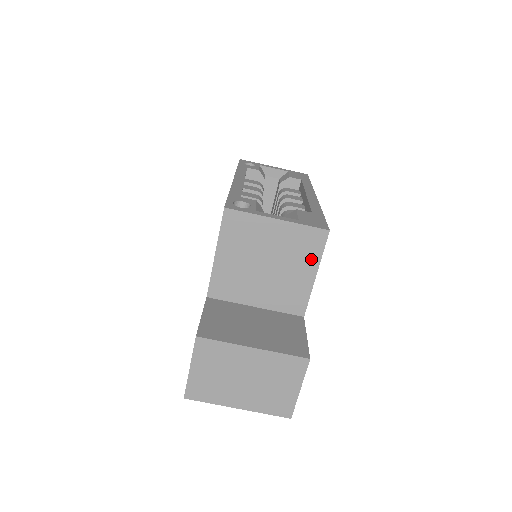
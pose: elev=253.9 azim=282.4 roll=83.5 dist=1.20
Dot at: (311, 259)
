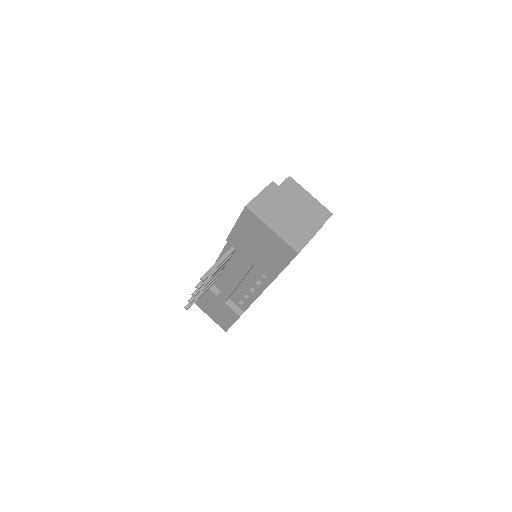
Dot at: (319, 221)
